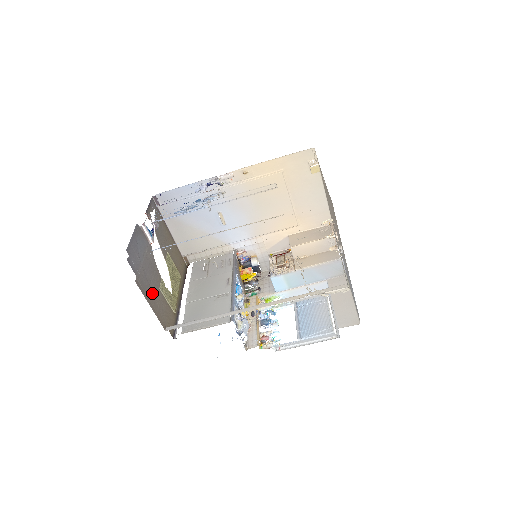
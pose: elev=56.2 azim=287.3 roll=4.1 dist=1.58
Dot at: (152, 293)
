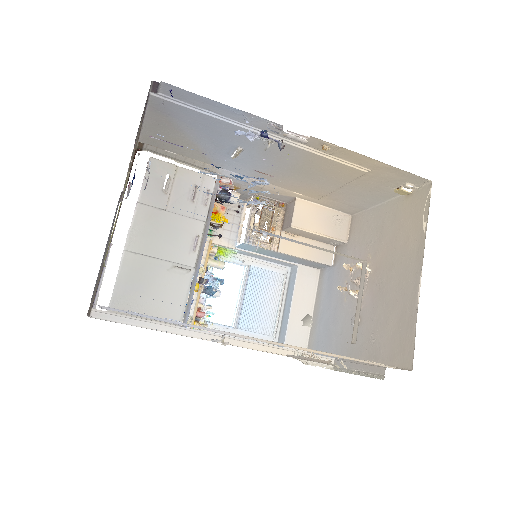
Dot at: occluded
